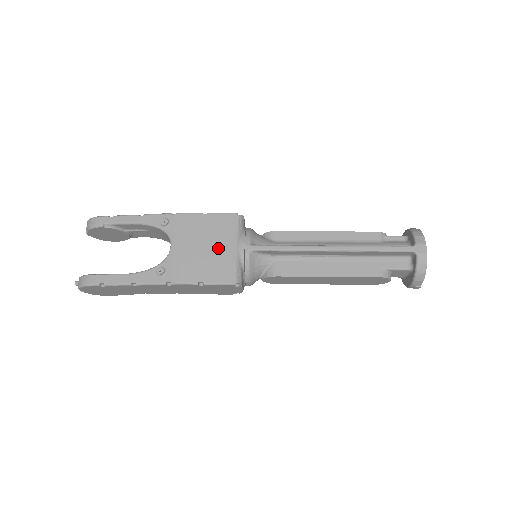
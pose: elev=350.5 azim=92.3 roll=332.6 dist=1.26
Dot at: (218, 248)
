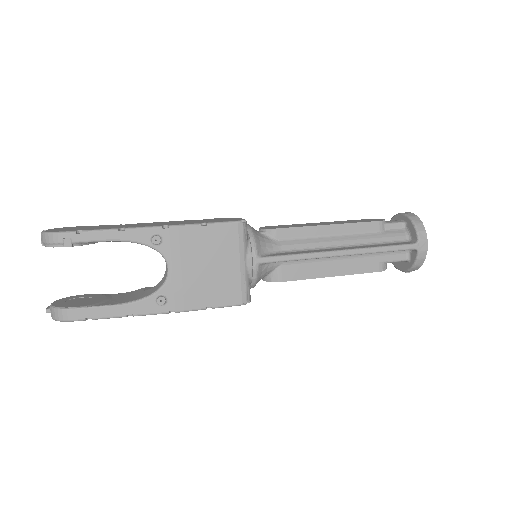
Dot at: (224, 266)
